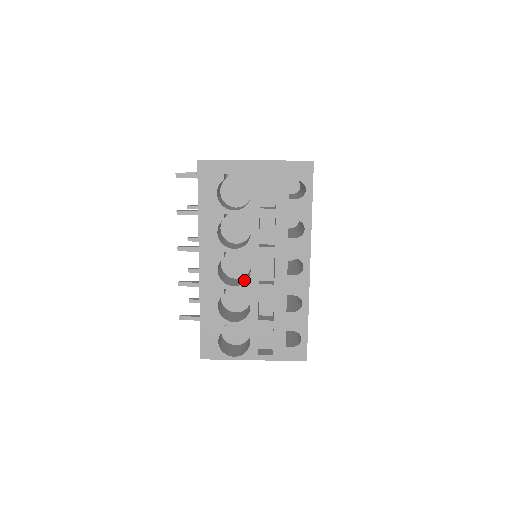
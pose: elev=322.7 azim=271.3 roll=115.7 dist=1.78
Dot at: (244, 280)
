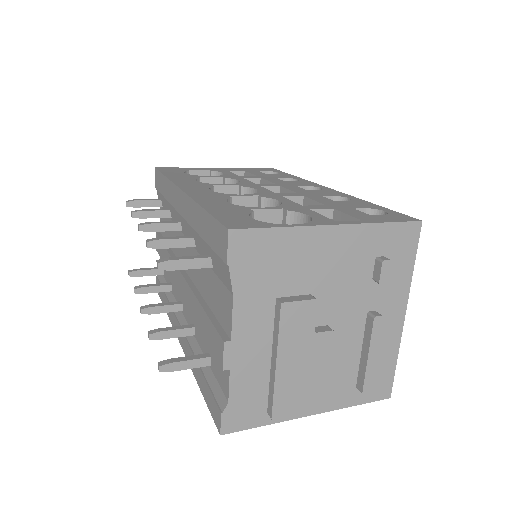
Dot at: occluded
